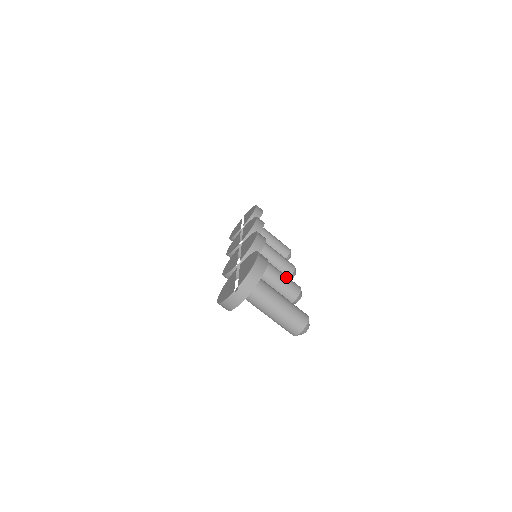
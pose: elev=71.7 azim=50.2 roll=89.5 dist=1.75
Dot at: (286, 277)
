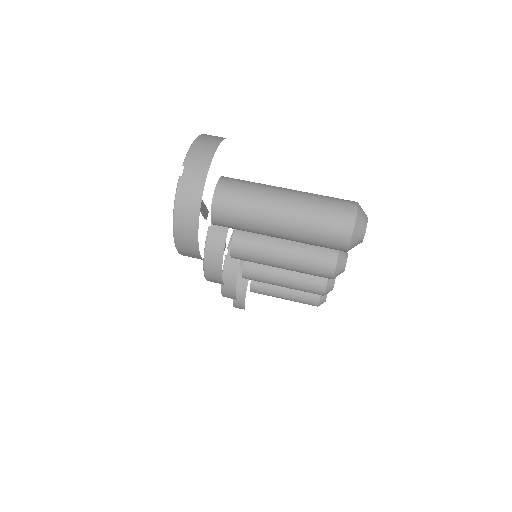
Dot at: occluded
